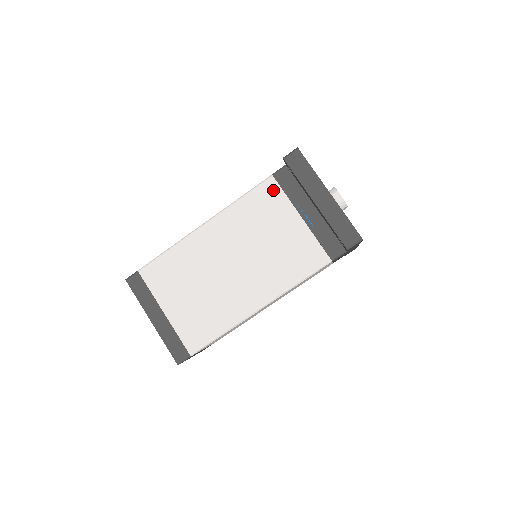
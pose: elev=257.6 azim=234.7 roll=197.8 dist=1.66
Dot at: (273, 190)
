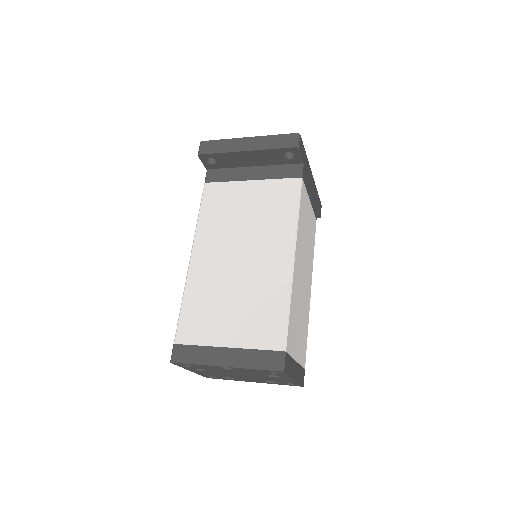
Dot at: (215, 189)
